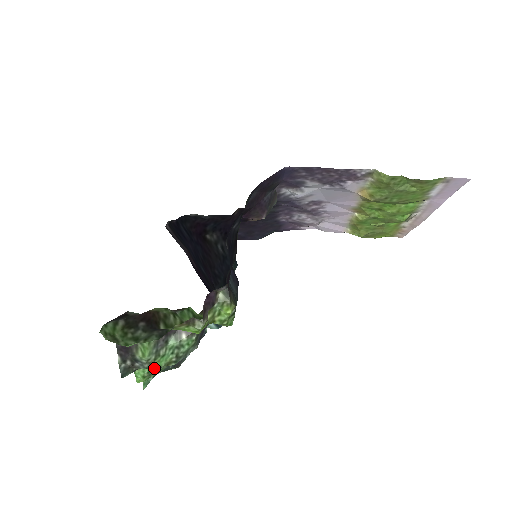
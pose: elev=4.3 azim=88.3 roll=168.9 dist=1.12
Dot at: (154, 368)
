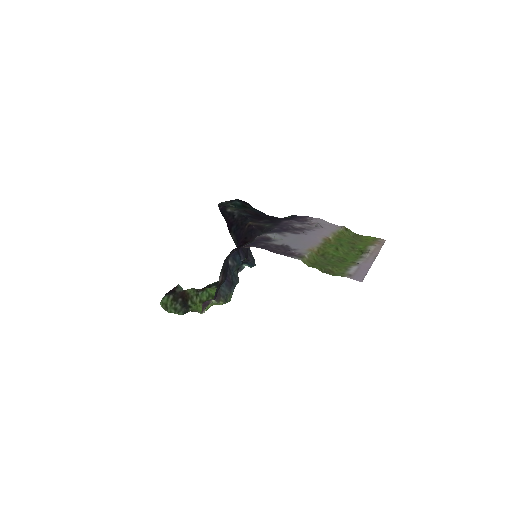
Dot at: occluded
